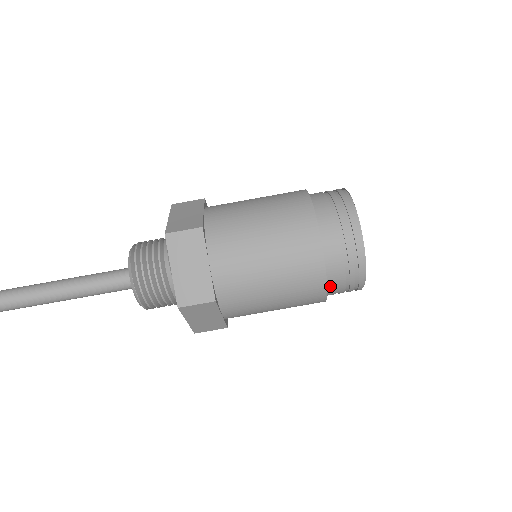
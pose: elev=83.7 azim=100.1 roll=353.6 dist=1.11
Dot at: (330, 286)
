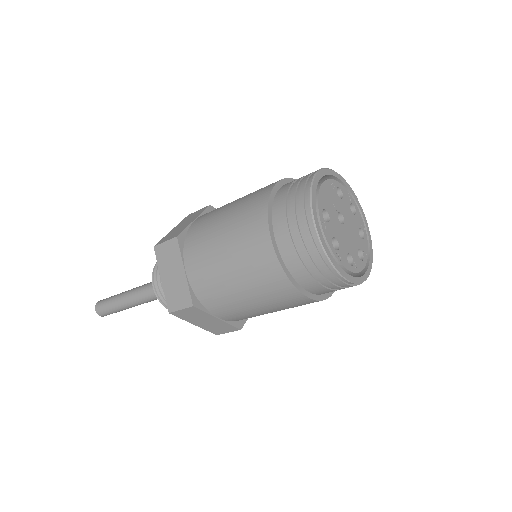
Dot at: occluded
